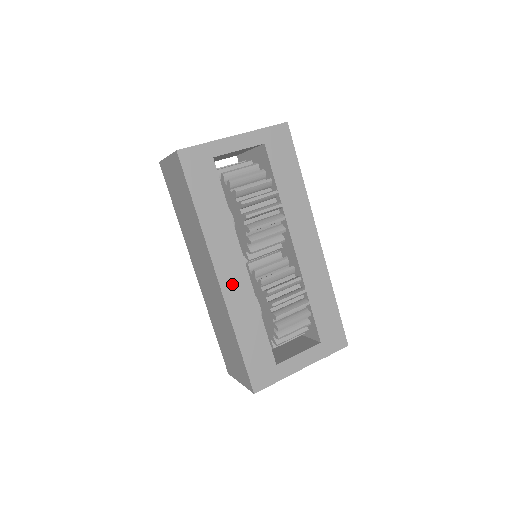
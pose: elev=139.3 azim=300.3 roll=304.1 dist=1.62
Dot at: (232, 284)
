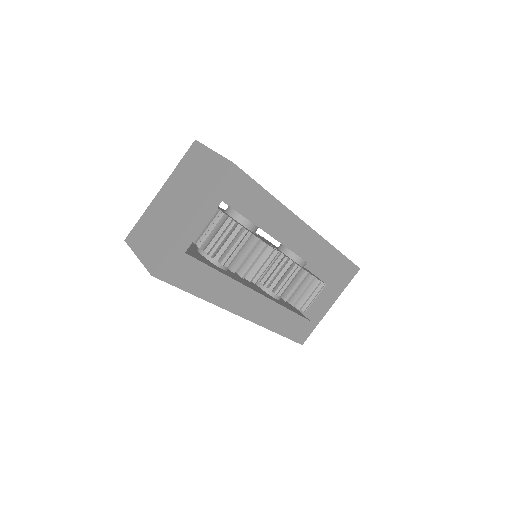
Dot at: (254, 310)
